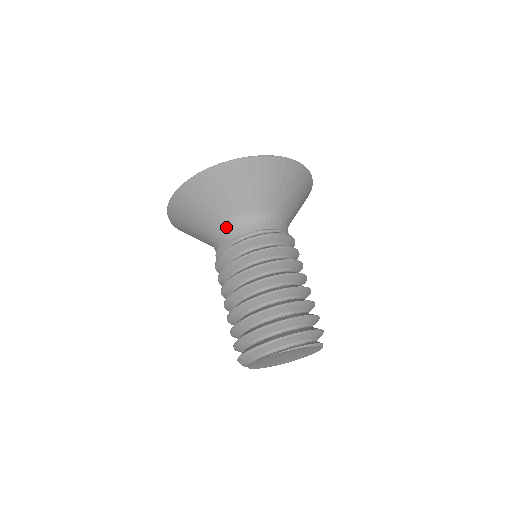
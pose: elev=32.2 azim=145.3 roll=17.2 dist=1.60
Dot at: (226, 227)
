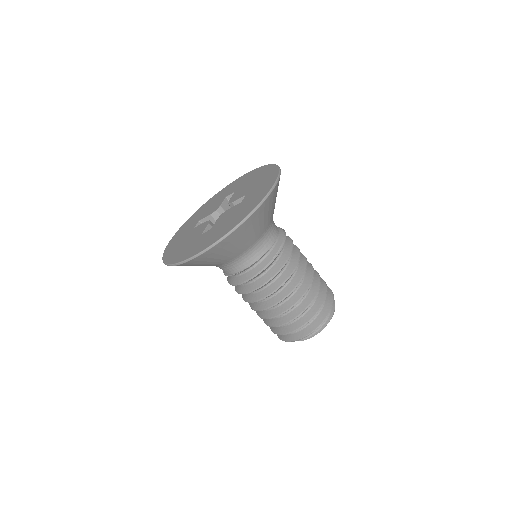
Dot at: (240, 259)
